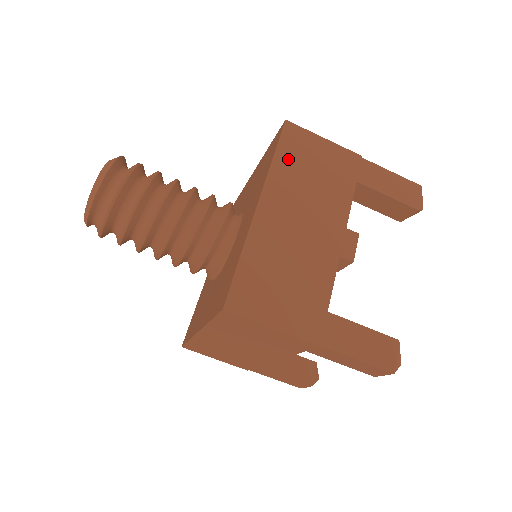
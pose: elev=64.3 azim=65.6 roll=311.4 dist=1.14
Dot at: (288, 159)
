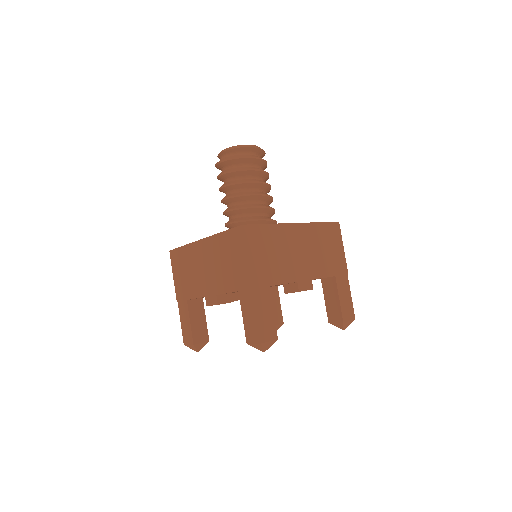
Dot at: (323, 231)
